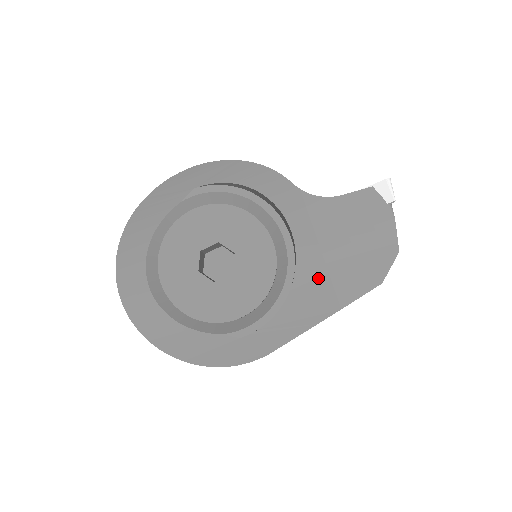
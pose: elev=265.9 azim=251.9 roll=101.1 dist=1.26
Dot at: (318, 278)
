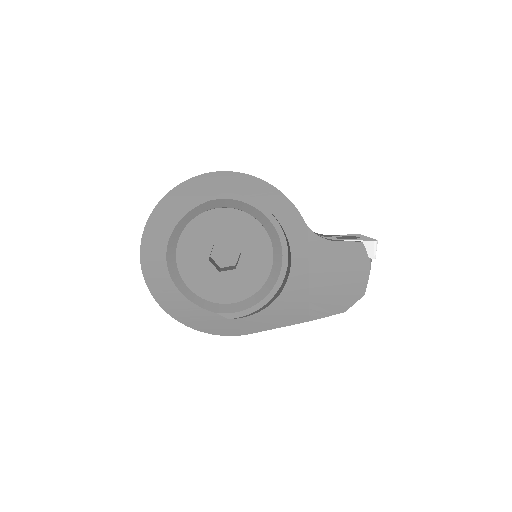
Dot at: (300, 296)
